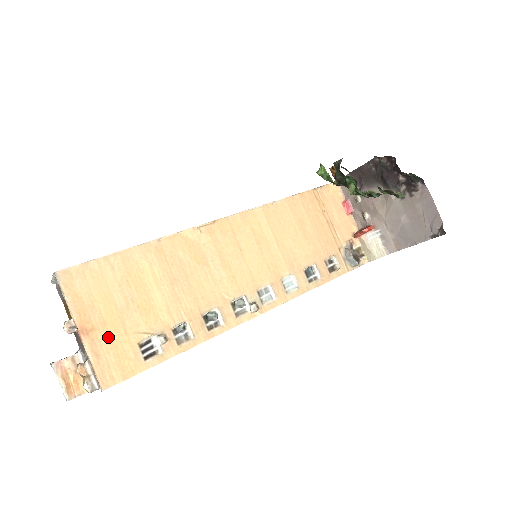
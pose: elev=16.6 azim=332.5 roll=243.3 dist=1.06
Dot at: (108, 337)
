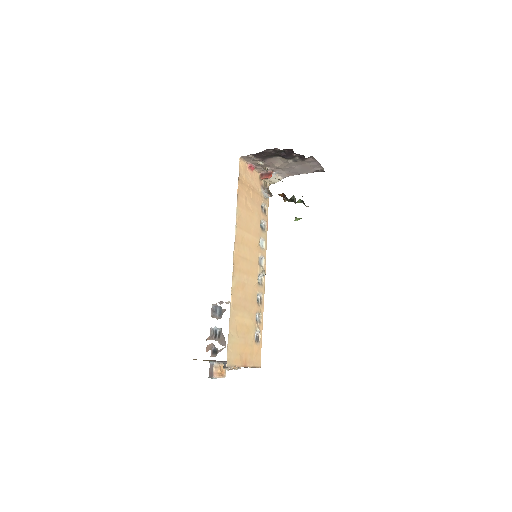
Dot at: (250, 355)
